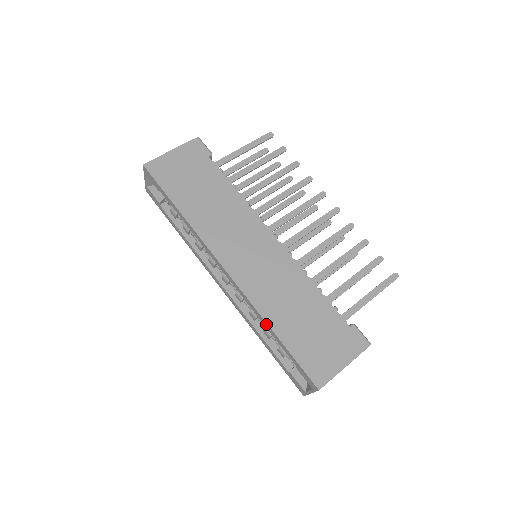
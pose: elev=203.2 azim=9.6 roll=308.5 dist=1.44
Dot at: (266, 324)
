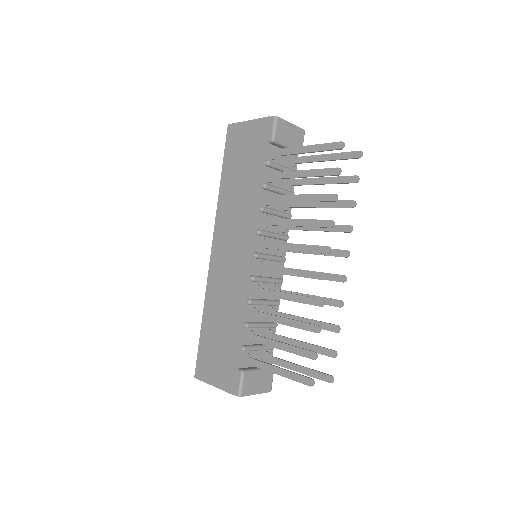
Dot at: (205, 309)
